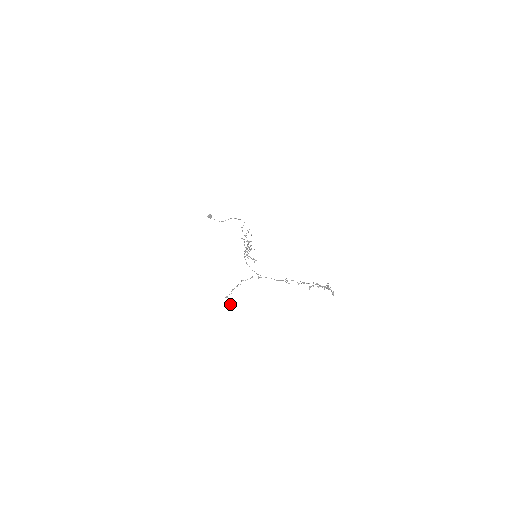
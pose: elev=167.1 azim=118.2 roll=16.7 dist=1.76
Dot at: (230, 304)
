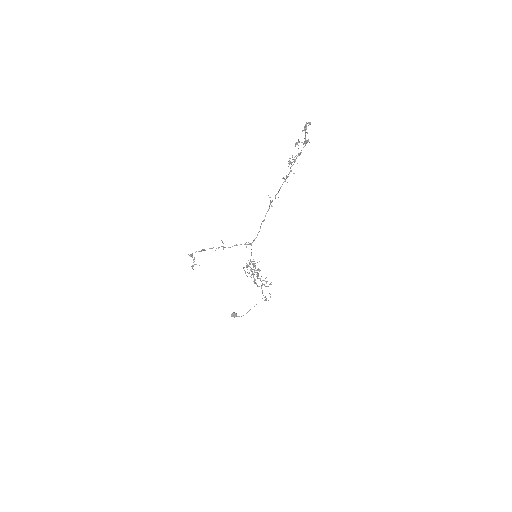
Dot at: occluded
